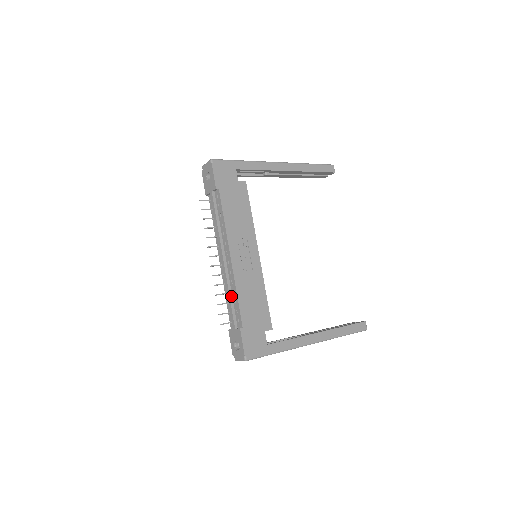
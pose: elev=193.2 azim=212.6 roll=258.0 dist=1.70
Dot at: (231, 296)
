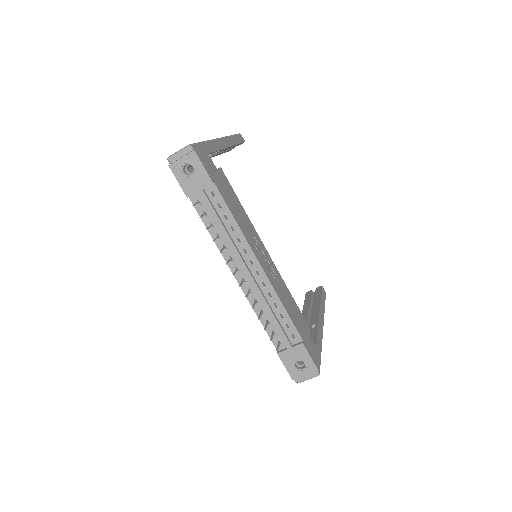
Dot at: (273, 312)
